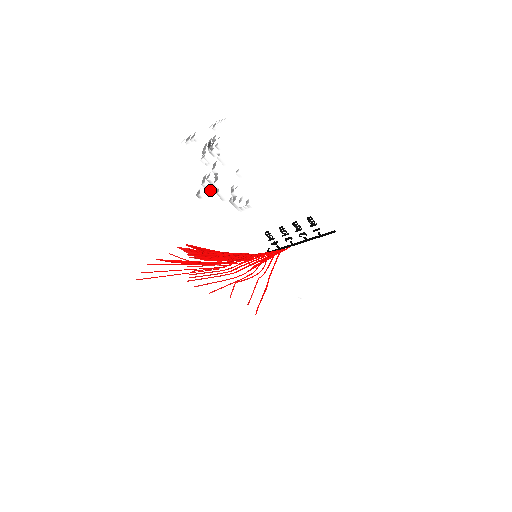
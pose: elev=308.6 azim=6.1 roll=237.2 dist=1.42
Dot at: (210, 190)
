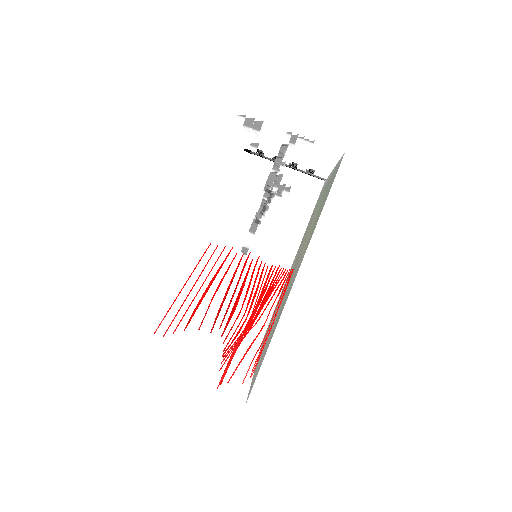
Dot at: occluded
